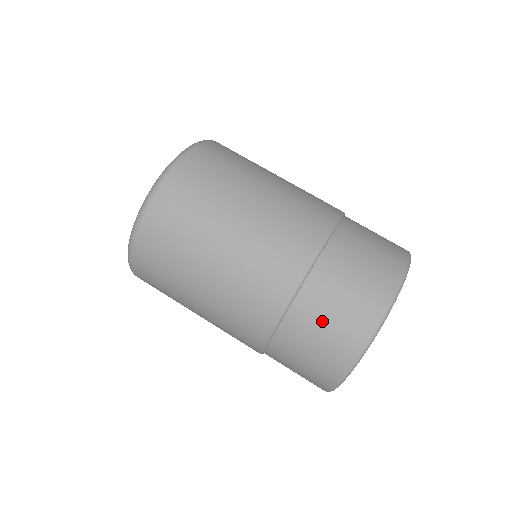
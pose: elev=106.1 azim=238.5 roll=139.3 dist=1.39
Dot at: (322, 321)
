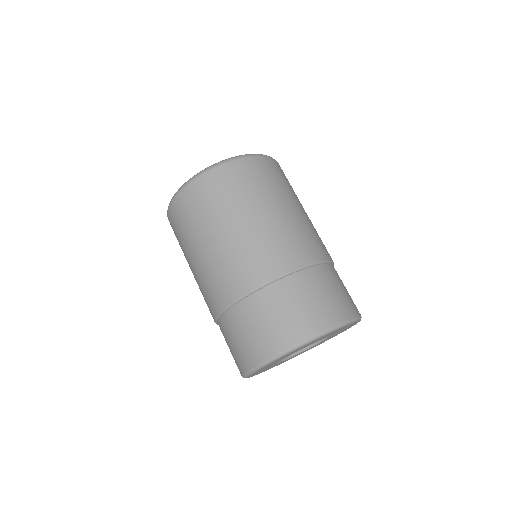
Dot at: (325, 290)
